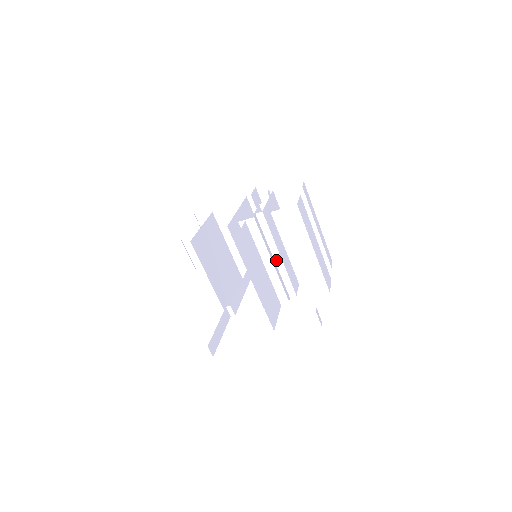
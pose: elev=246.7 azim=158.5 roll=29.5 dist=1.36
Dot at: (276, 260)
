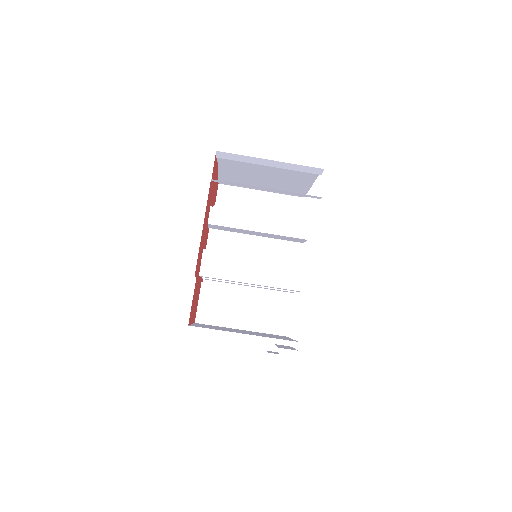
Dot at: occluded
